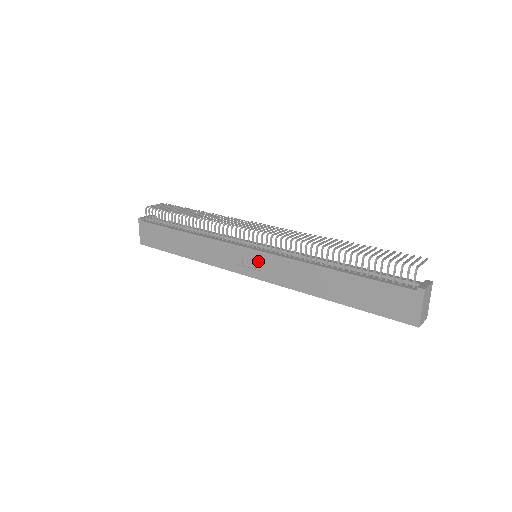
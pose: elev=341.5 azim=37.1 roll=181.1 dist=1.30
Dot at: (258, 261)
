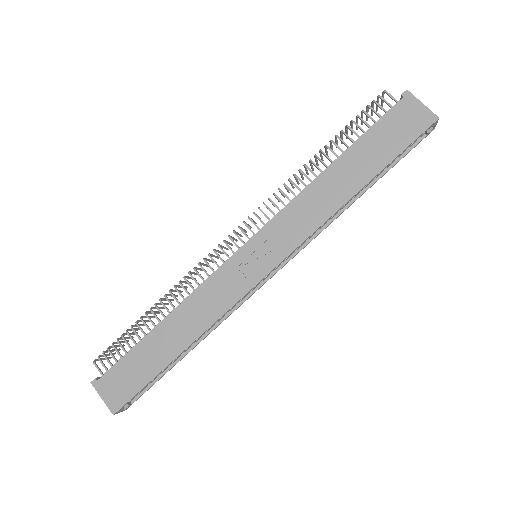
Dot at: (263, 246)
